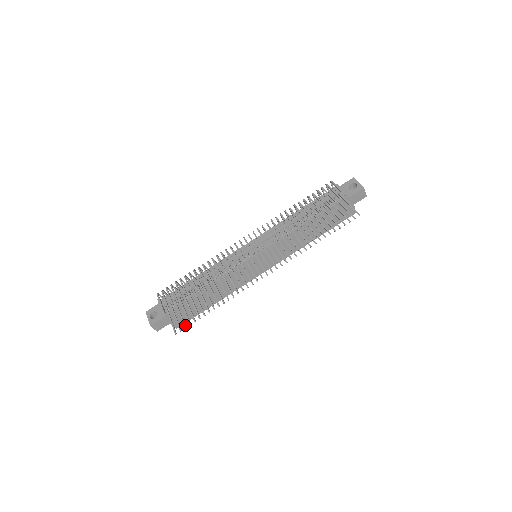
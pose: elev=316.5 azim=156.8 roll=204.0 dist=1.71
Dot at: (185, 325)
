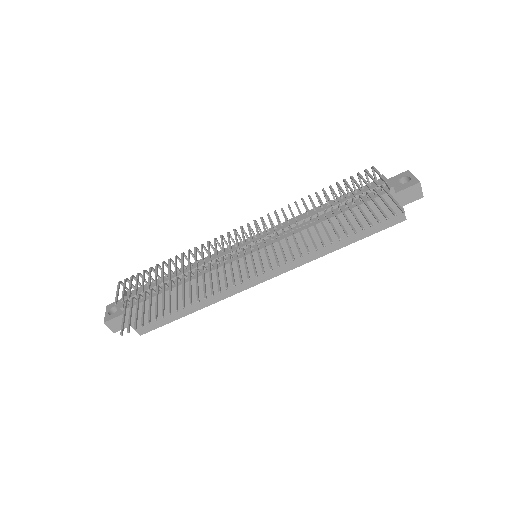
Dot at: (136, 326)
